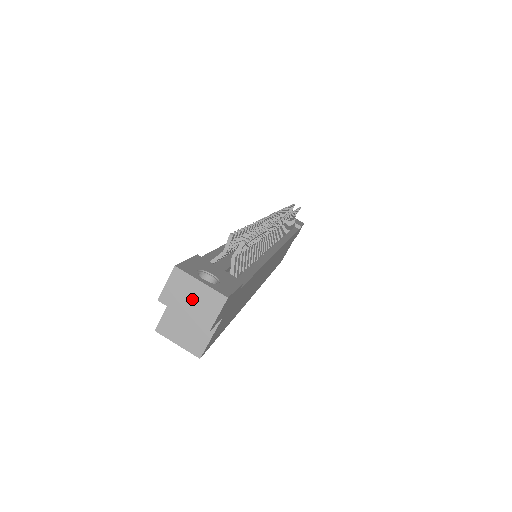
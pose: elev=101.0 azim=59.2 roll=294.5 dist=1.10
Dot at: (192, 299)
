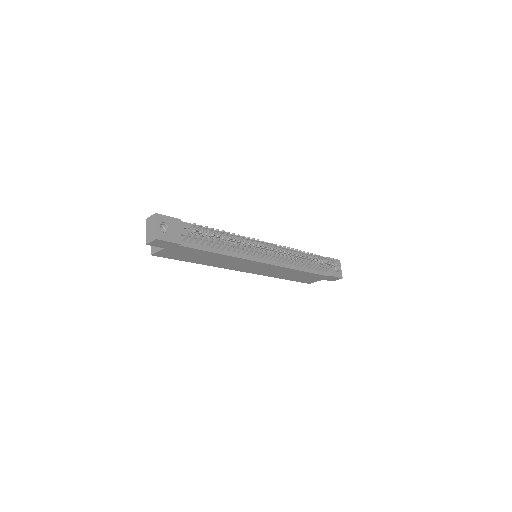
Dot at: (151, 229)
